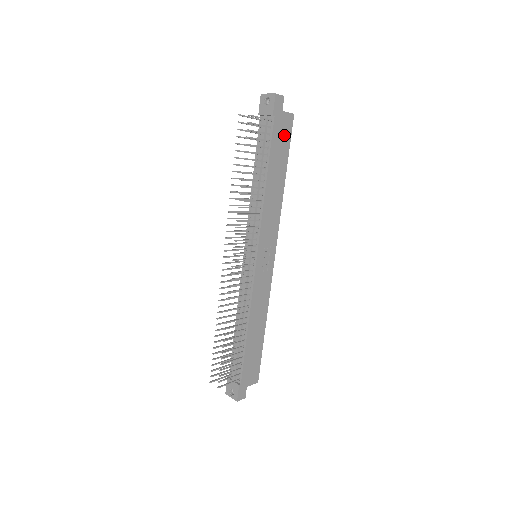
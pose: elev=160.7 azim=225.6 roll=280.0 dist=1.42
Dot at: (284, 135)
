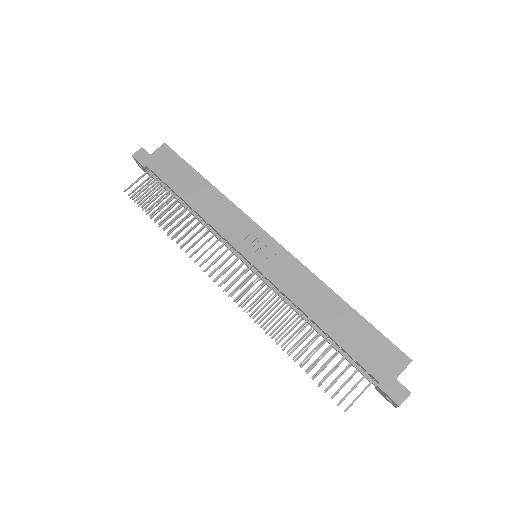
Dot at: (170, 163)
